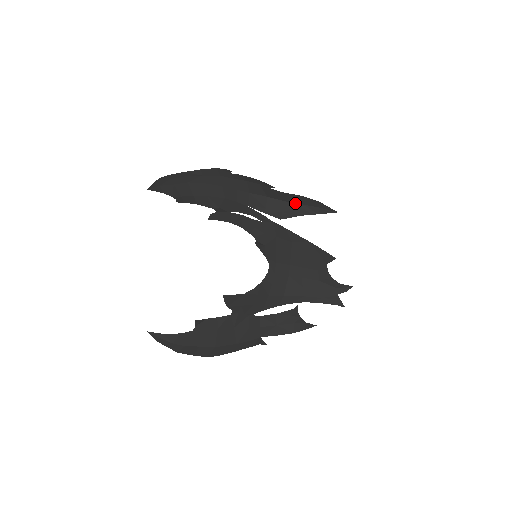
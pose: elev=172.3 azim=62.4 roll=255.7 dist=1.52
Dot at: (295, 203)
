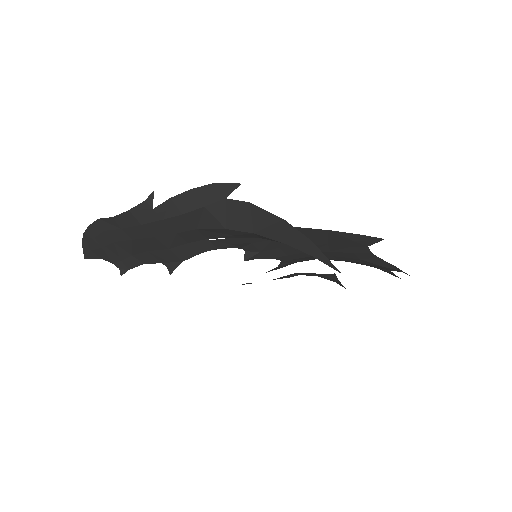
Dot at: (271, 239)
